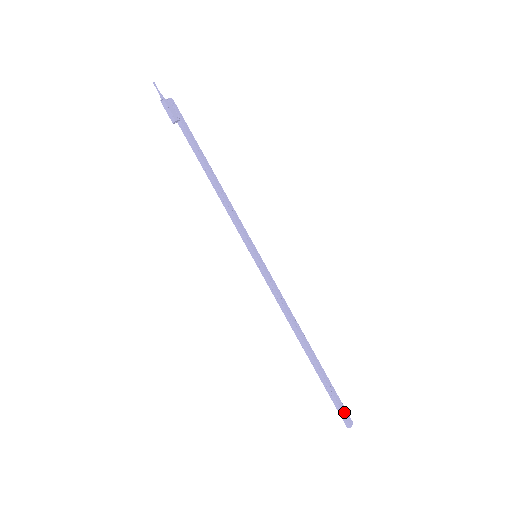
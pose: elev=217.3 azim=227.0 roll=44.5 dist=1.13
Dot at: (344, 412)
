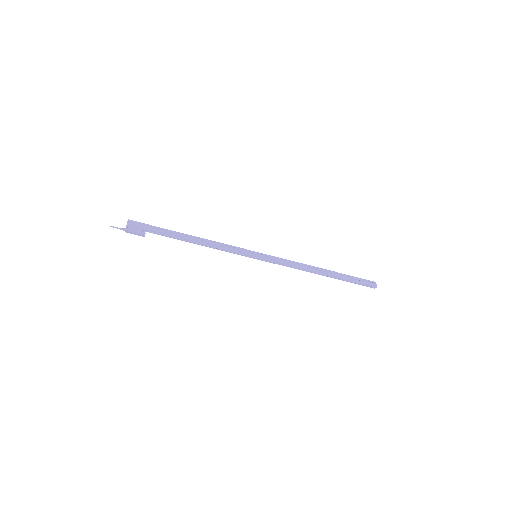
Dot at: (367, 284)
